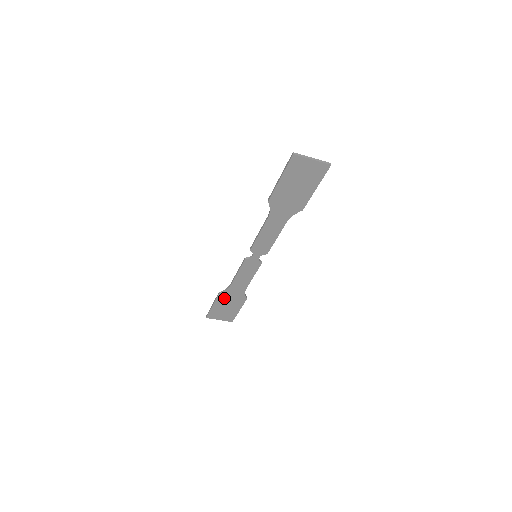
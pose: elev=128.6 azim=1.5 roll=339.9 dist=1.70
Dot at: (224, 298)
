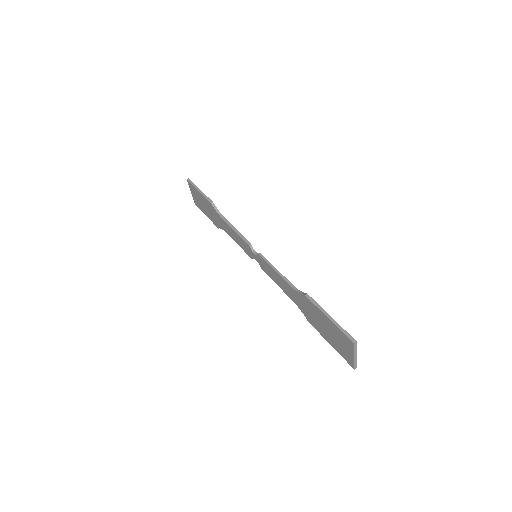
Dot at: (210, 206)
